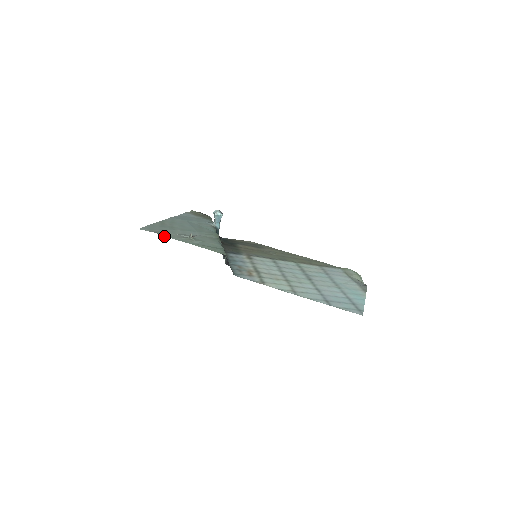
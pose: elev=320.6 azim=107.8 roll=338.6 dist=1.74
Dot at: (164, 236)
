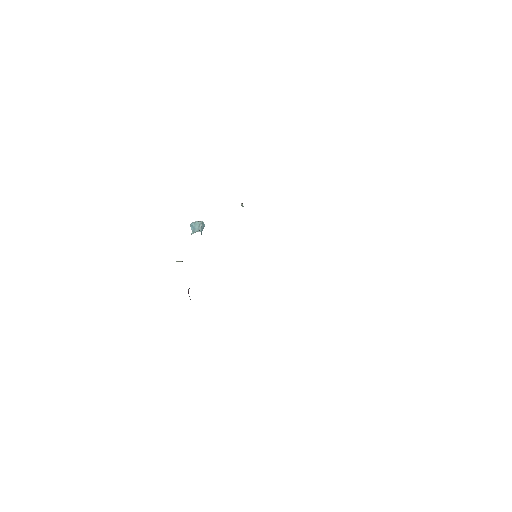
Dot at: occluded
